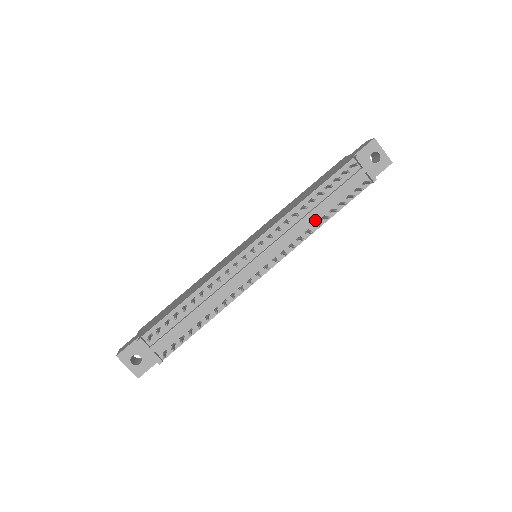
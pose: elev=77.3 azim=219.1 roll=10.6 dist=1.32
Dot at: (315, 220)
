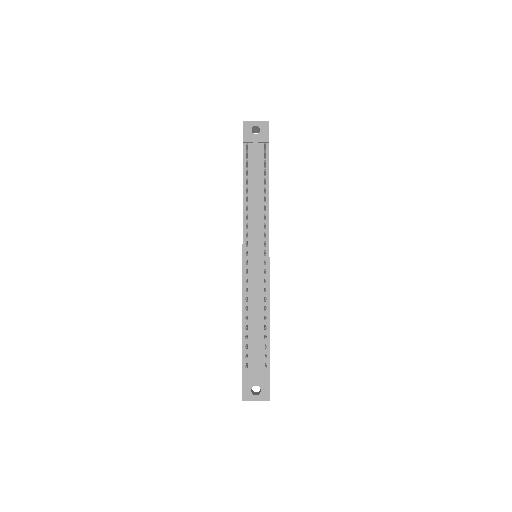
Dot at: (262, 198)
